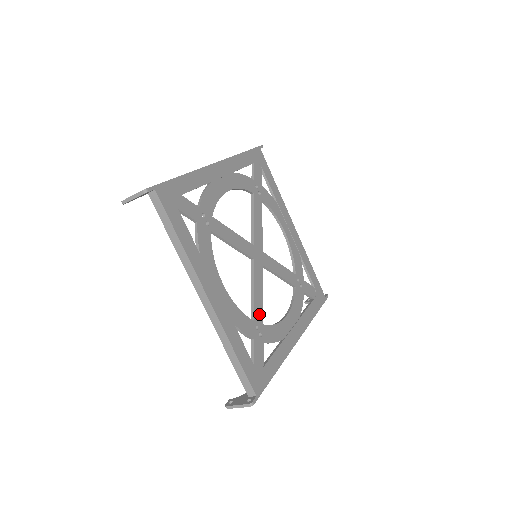
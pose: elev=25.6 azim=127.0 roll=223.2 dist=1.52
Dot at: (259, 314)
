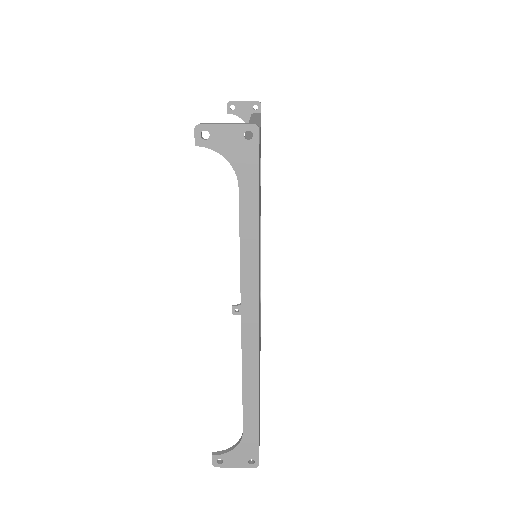
Dot at: occluded
